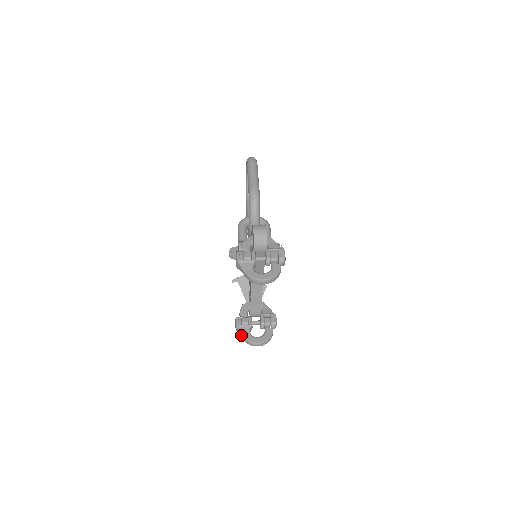
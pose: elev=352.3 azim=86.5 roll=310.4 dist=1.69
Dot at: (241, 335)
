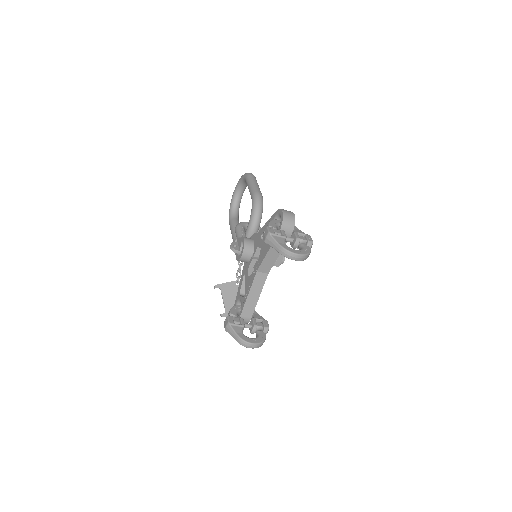
Dot at: (233, 334)
